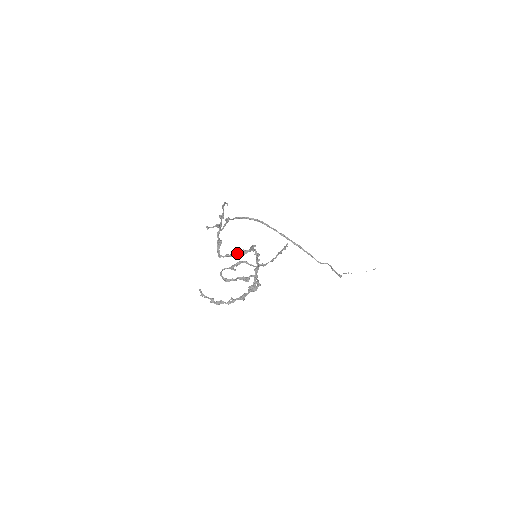
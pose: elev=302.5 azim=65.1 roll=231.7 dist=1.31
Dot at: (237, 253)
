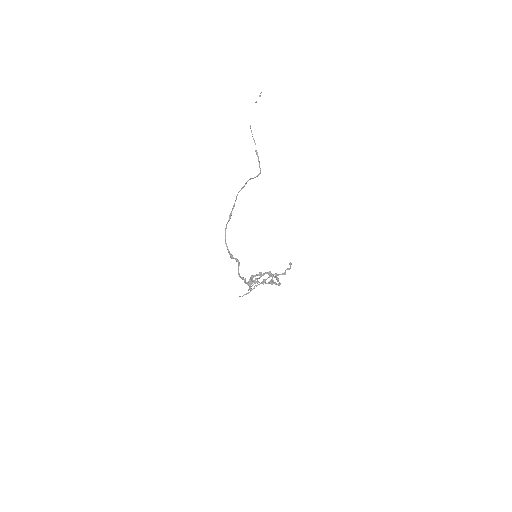
Dot at: occluded
